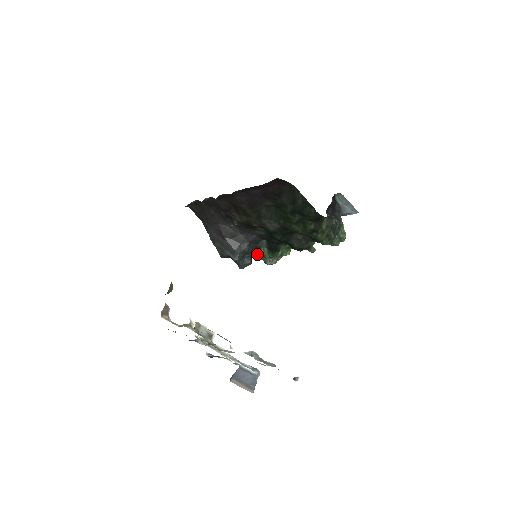
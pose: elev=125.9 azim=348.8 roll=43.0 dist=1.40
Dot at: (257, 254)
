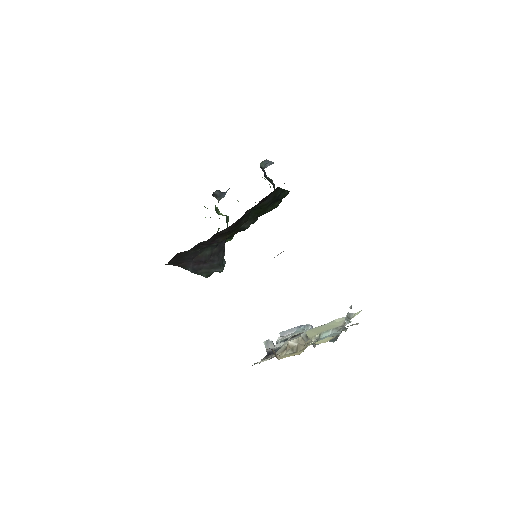
Dot at: occluded
